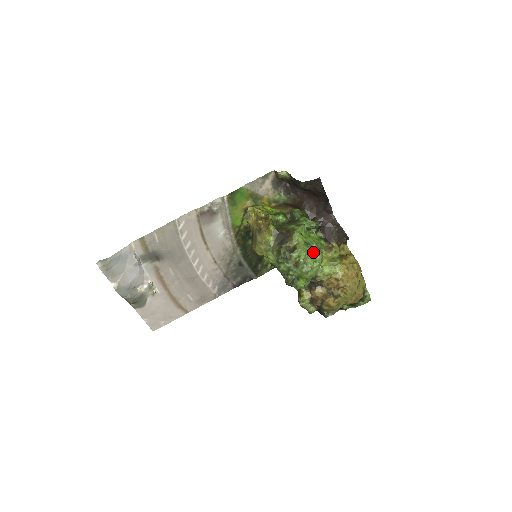
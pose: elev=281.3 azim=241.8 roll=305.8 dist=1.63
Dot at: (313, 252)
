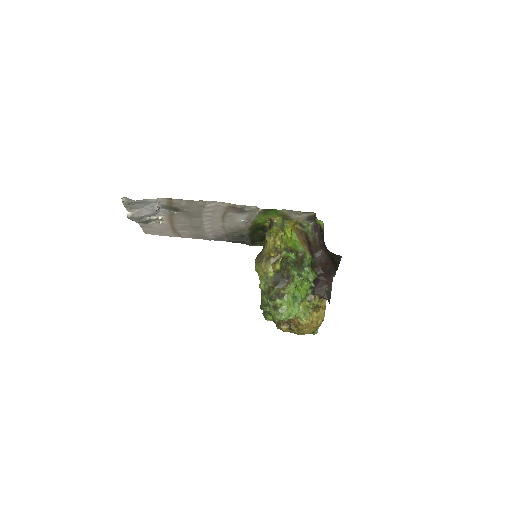
Dot at: (294, 306)
